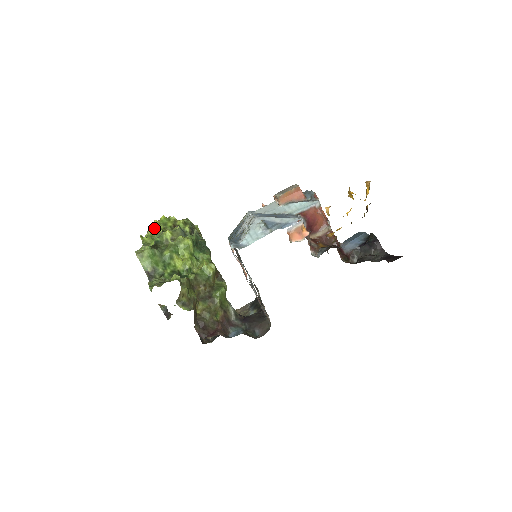
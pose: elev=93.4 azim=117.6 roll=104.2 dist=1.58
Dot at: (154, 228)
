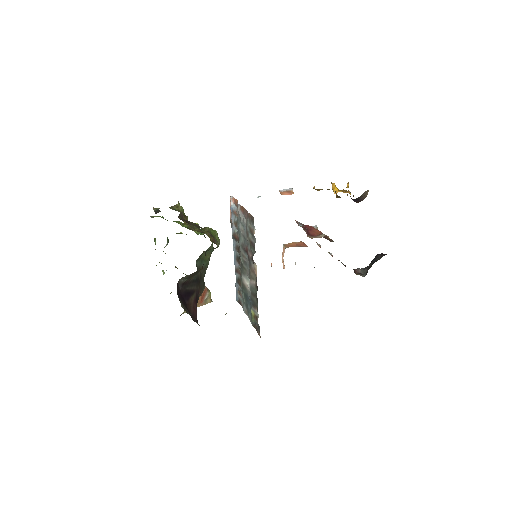
Dot at: occluded
